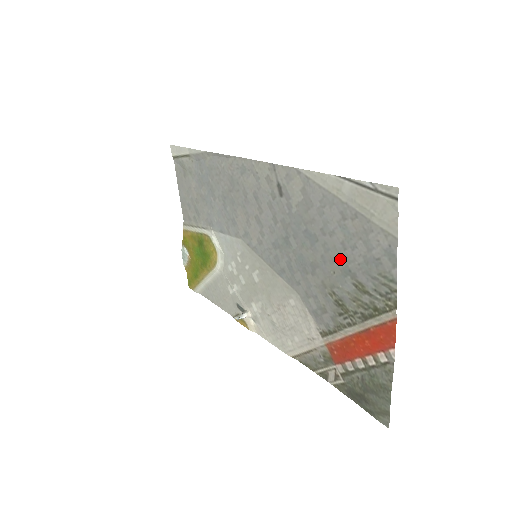
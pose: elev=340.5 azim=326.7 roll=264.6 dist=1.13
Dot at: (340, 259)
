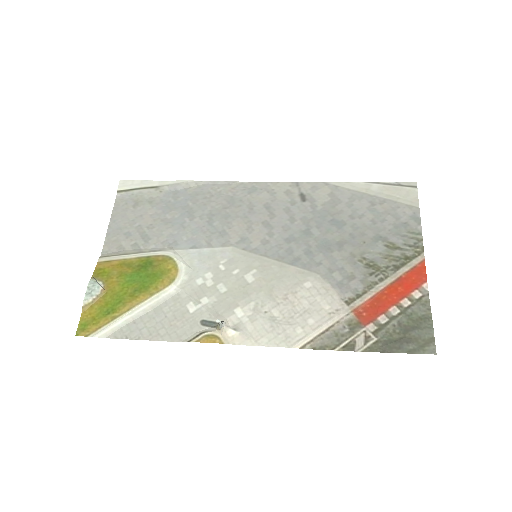
Dot at: (370, 231)
